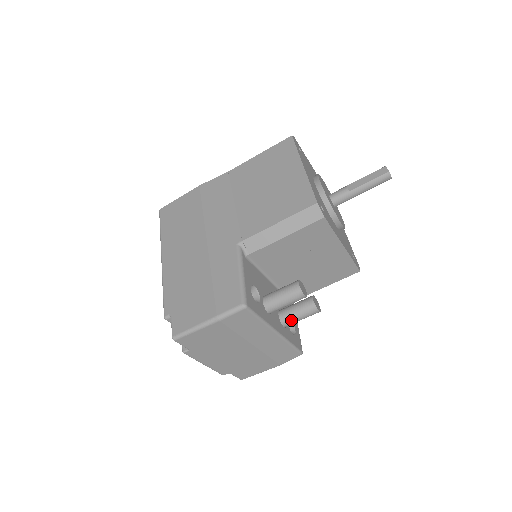
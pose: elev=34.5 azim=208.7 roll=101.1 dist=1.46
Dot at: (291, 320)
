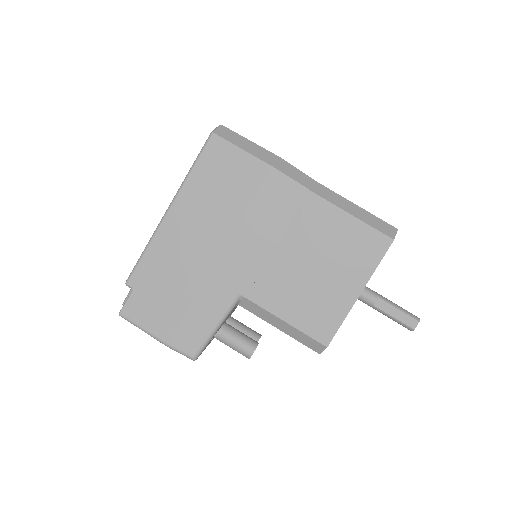
Dot at: occluded
